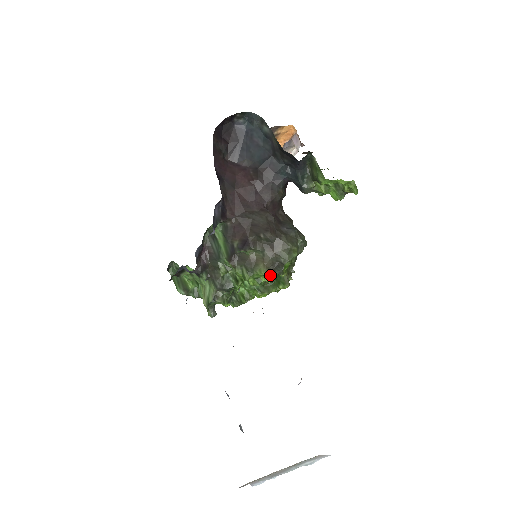
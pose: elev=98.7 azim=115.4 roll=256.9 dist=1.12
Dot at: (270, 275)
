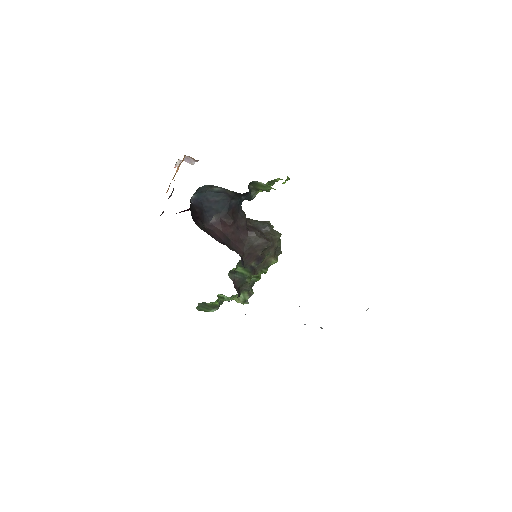
Dot at: occluded
